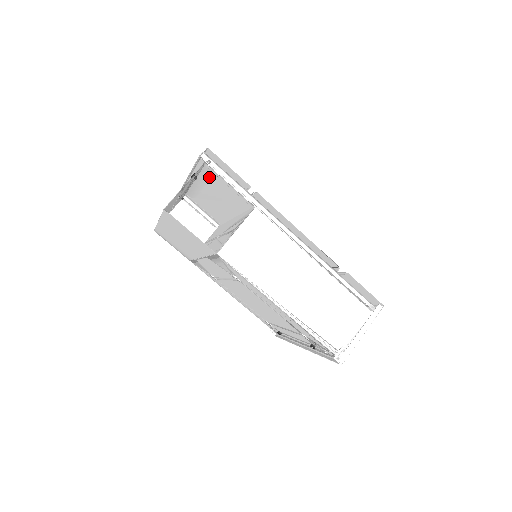
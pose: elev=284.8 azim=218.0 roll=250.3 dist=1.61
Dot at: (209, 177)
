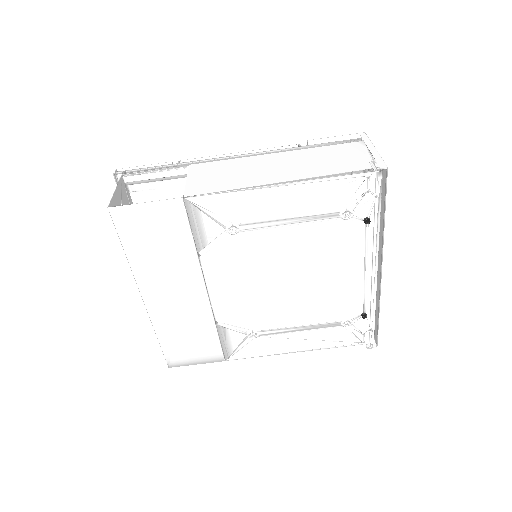
Dot at: occluded
